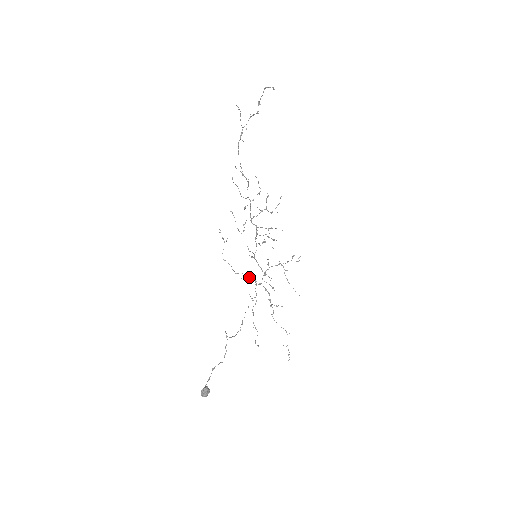
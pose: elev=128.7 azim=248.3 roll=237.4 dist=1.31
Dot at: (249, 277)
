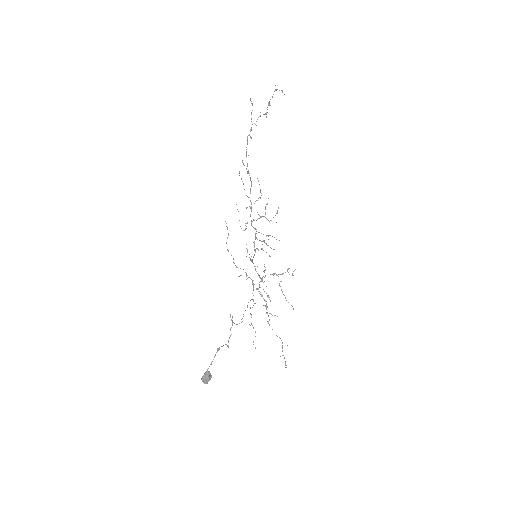
Dot at: (248, 277)
